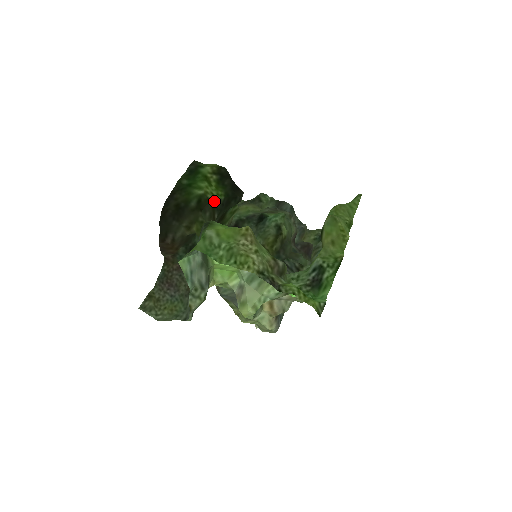
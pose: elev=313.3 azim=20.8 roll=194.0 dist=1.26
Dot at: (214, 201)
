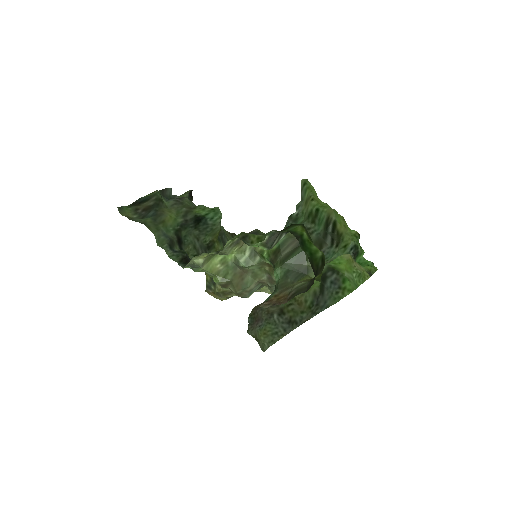
Dot at: occluded
